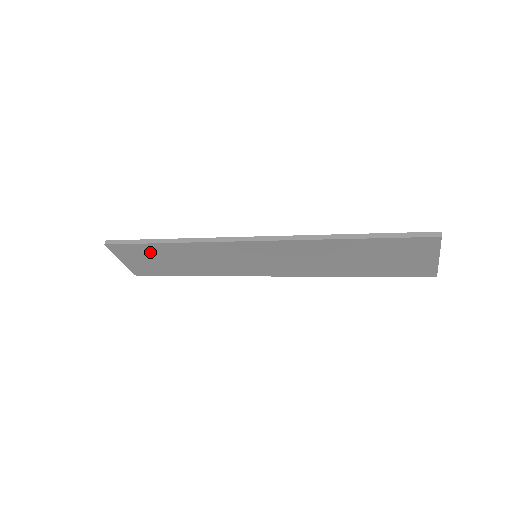
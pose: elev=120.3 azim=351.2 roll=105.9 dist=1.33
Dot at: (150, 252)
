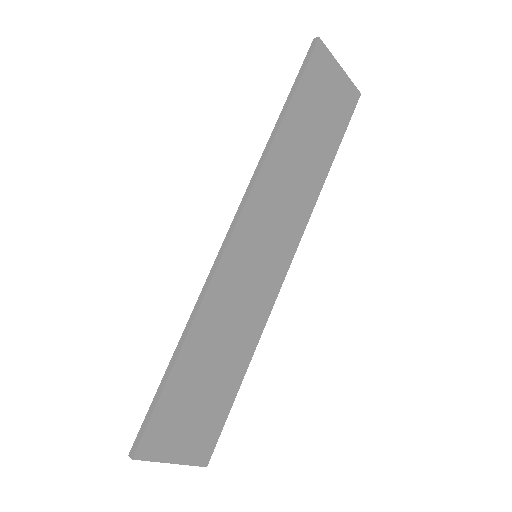
Dot at: (181, 395)
